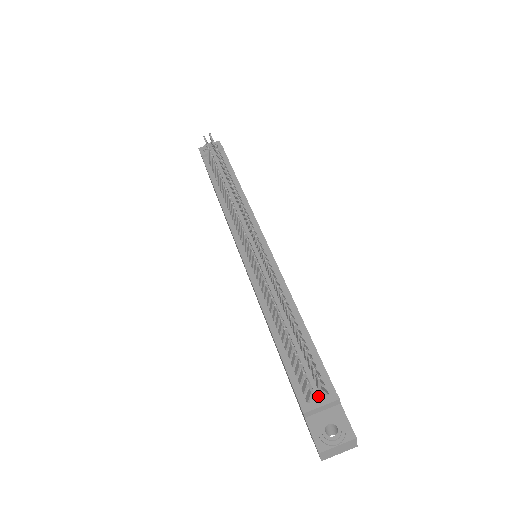
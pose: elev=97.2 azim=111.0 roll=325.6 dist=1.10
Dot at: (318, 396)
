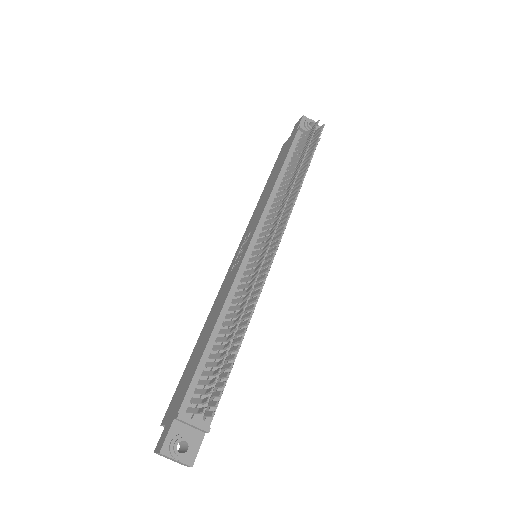
Dot at: (198, 416)
